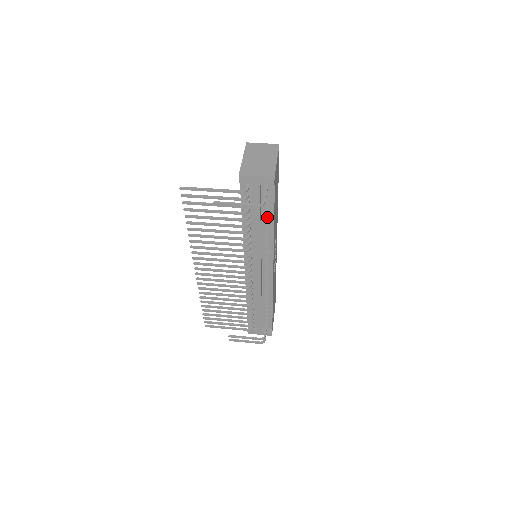
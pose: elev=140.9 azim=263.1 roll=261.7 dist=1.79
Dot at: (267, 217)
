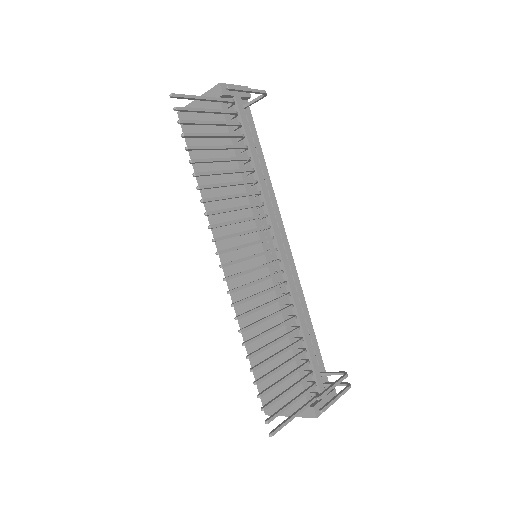
Dot at: occluded
